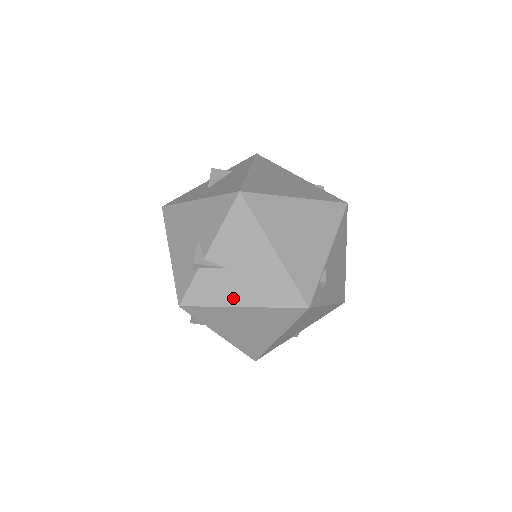
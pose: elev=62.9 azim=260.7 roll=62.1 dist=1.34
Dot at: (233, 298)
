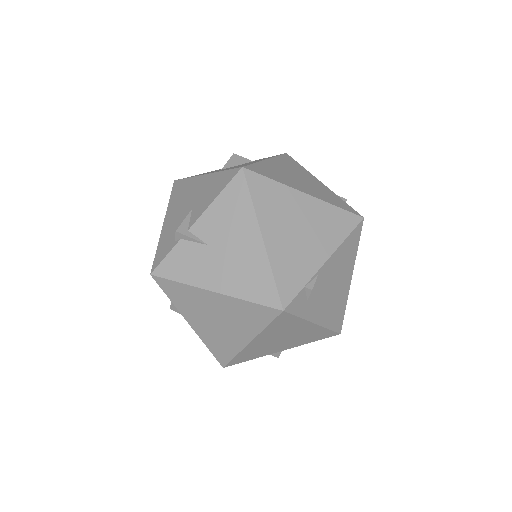
Dot at: (206, 279)
